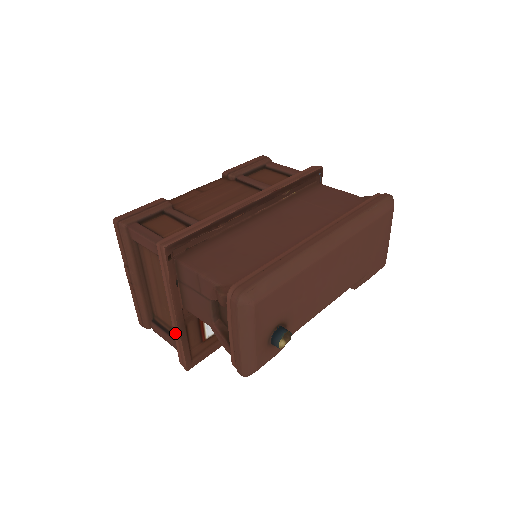
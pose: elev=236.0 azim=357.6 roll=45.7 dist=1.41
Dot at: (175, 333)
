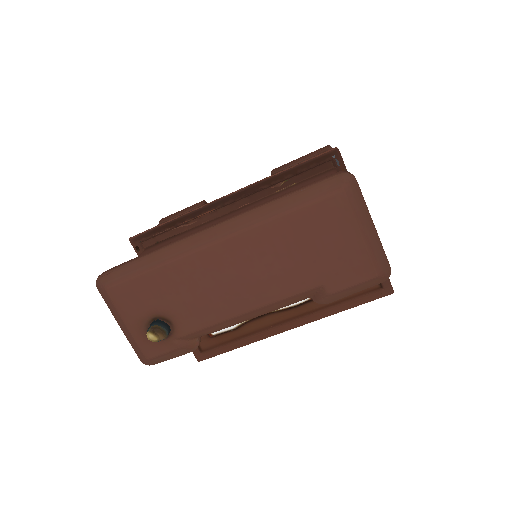
Dot at: occluded
